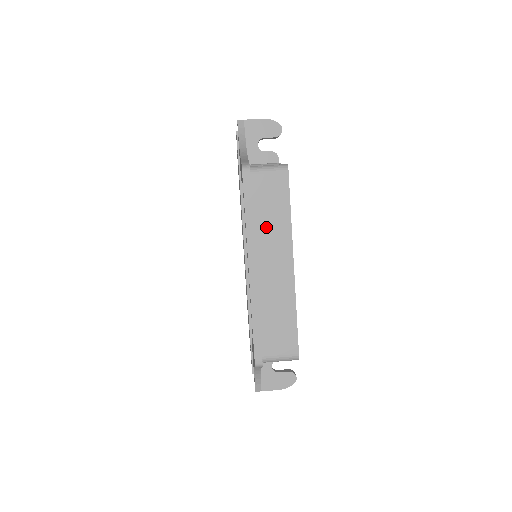
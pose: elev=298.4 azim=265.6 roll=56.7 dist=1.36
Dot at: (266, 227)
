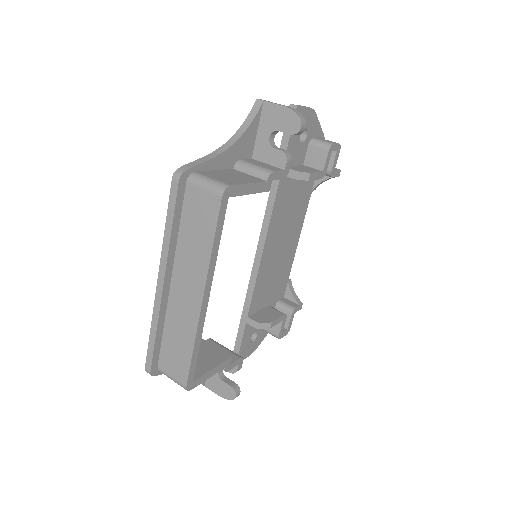
Dot at: (188, 247)
